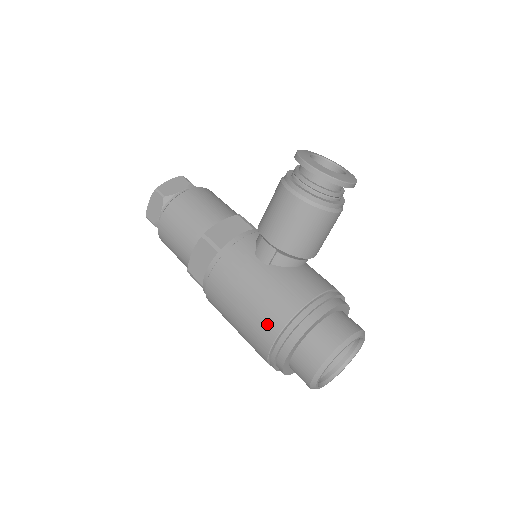
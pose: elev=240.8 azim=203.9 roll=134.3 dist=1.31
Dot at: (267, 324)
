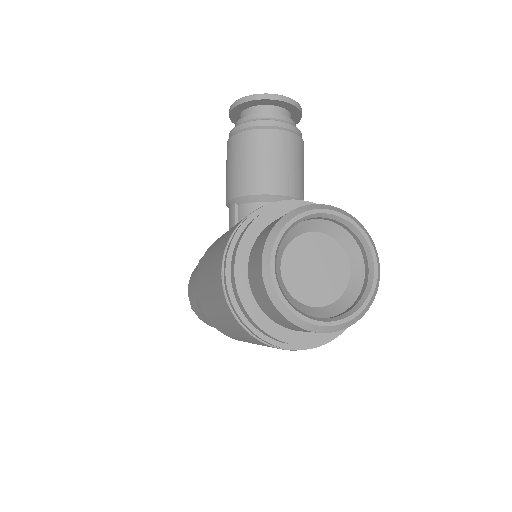
Dot at: (217, 262)
